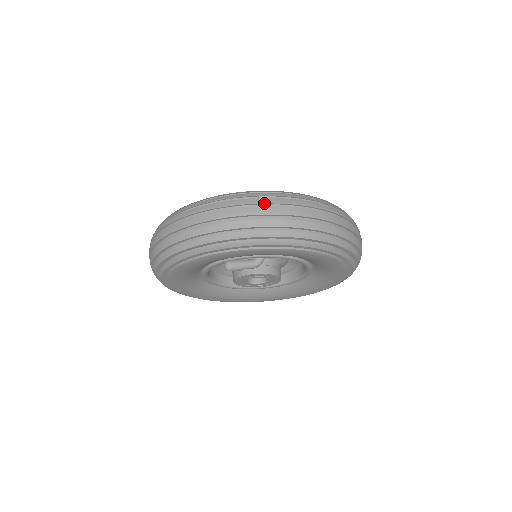
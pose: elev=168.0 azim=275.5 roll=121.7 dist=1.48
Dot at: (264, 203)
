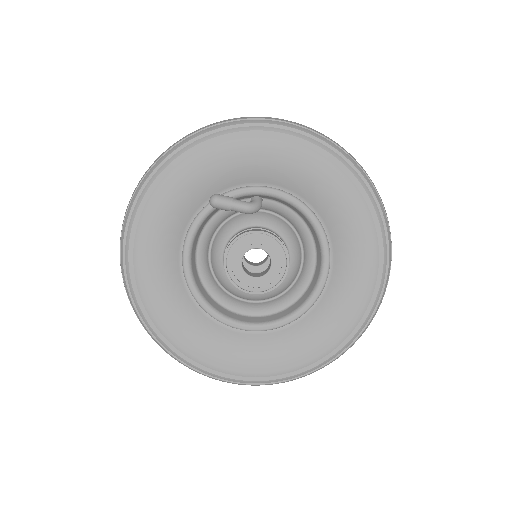
Dot at: occluded
